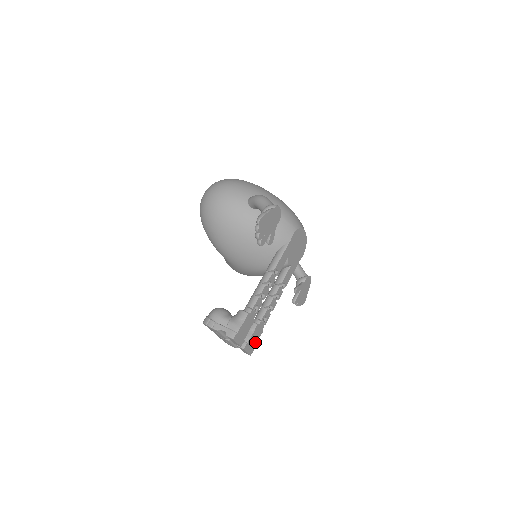
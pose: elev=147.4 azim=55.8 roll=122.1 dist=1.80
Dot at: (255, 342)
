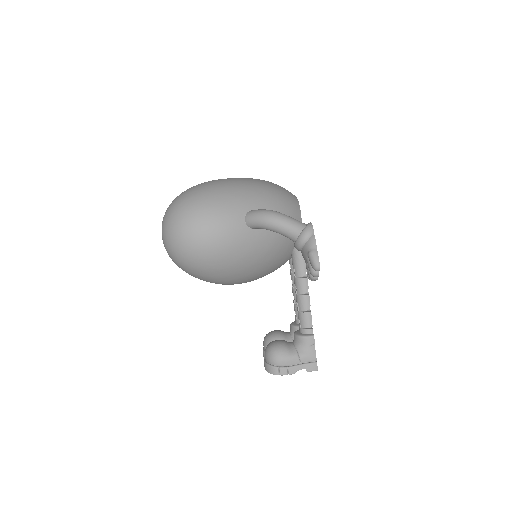
Dot at: occluded
